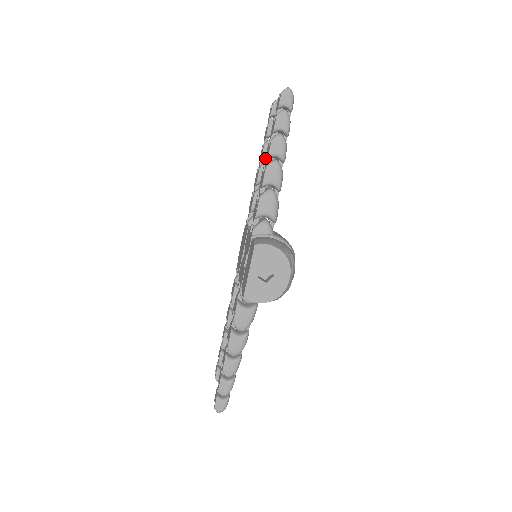
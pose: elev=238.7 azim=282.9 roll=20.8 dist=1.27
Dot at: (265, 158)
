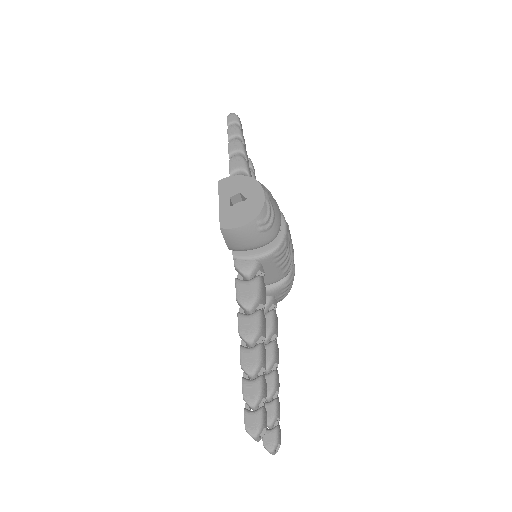
Dot at: occluded
